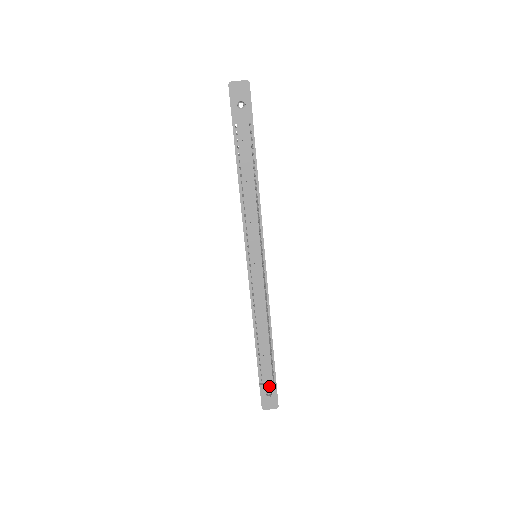
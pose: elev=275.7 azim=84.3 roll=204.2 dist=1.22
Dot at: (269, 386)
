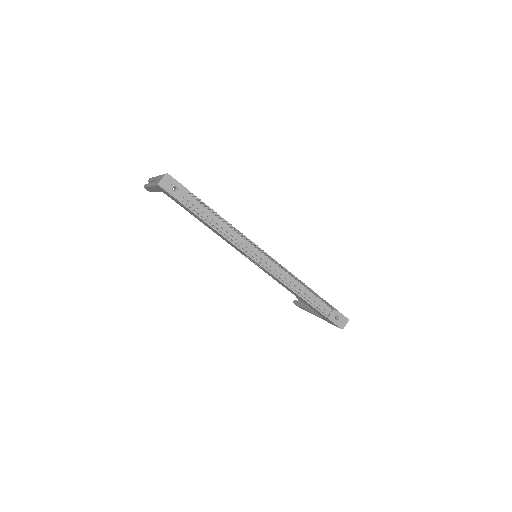
Dot at: (333, 314)
